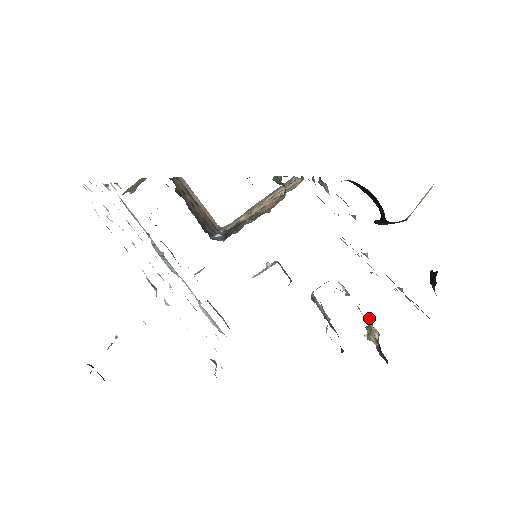
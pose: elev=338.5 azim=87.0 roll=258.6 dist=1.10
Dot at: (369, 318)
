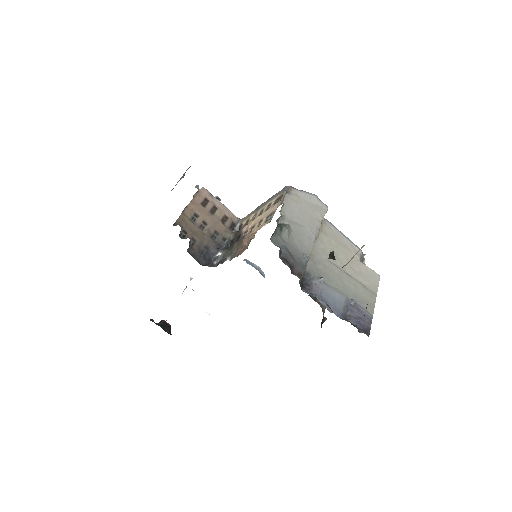
Dot at: occluded
